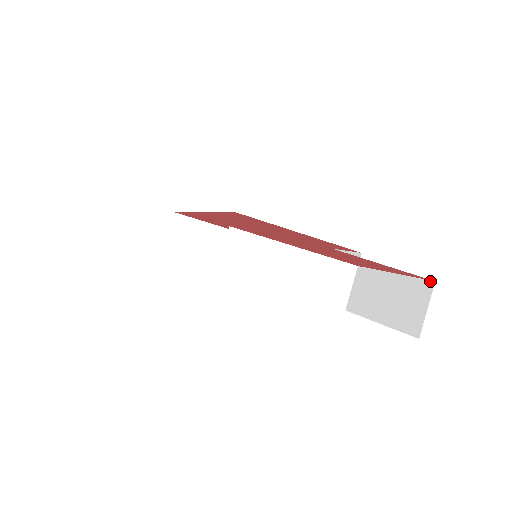
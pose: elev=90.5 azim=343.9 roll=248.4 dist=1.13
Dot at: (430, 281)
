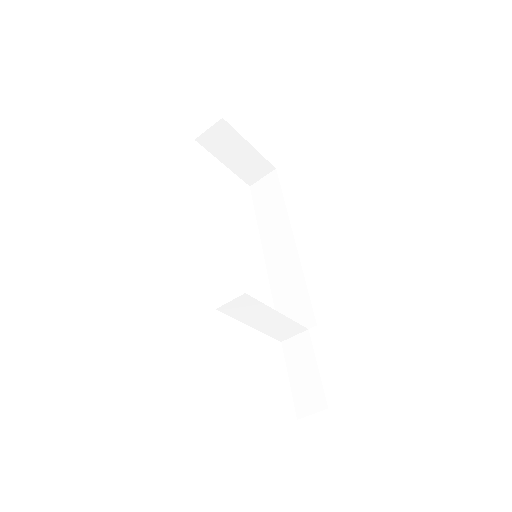
Dot at: occluded
